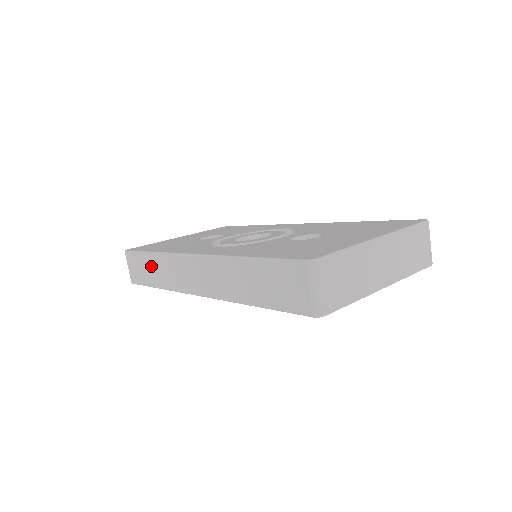
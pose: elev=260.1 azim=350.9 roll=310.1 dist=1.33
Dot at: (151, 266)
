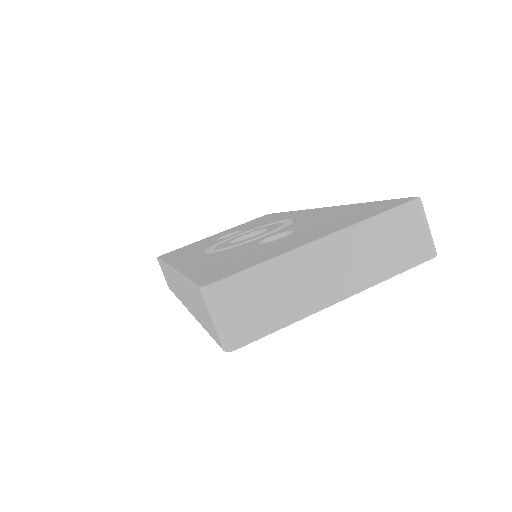
Dot at: (166, 274)
